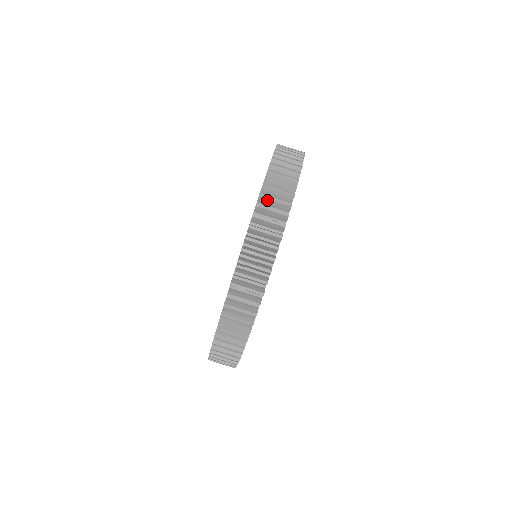
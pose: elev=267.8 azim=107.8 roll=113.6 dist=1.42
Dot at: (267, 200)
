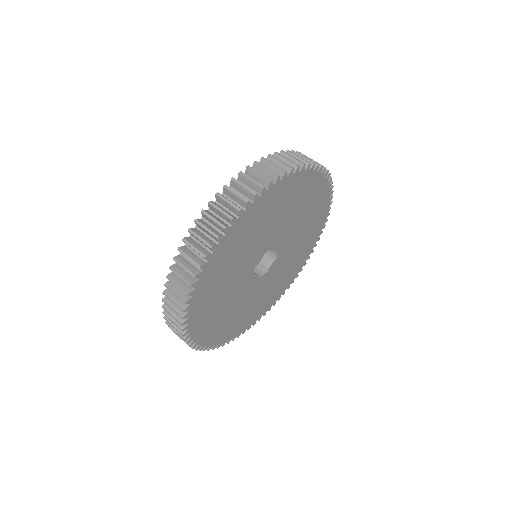
Dot at: (274, 160)
